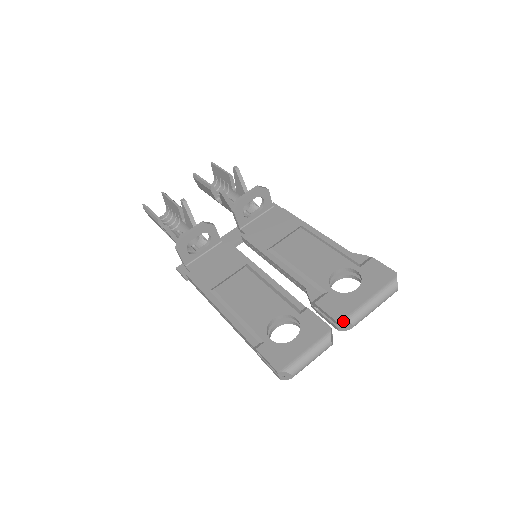
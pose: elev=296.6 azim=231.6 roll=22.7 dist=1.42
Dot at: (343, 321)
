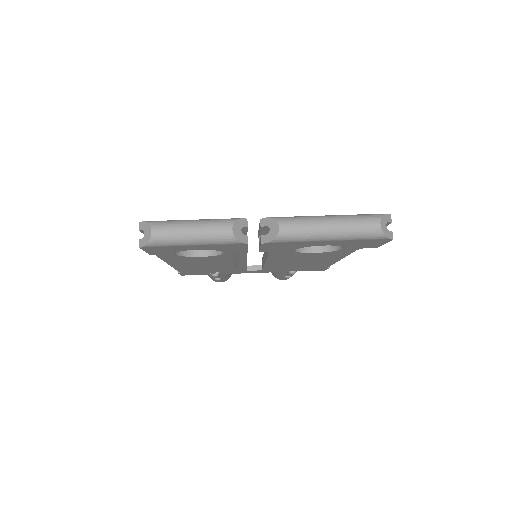
Dot at: (268, 217)
